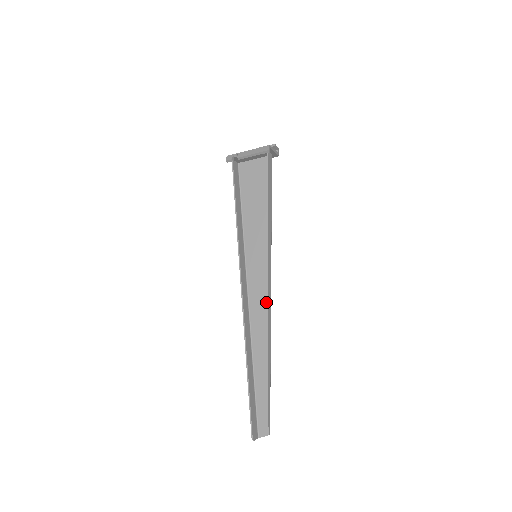
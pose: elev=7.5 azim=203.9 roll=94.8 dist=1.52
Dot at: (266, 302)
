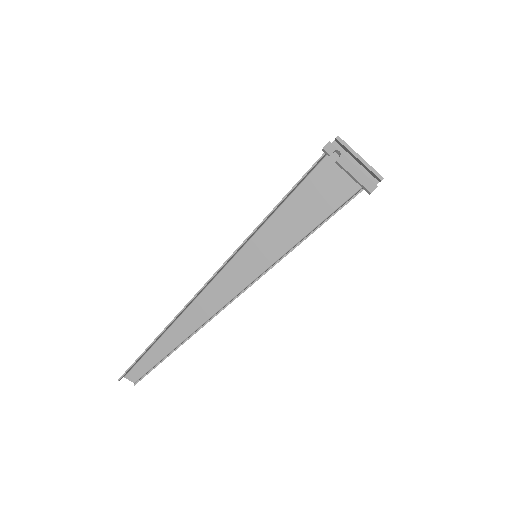
Dot at: (226, 299)
